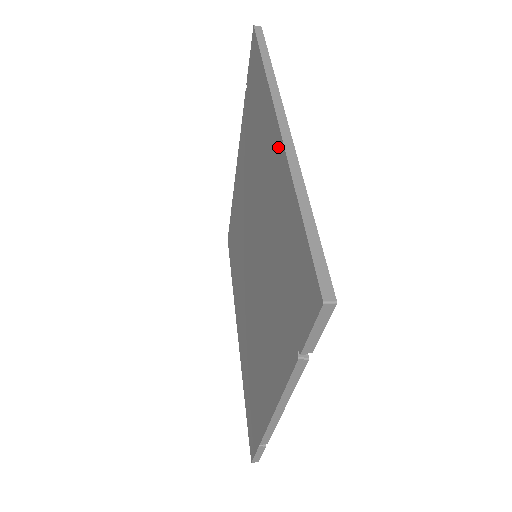
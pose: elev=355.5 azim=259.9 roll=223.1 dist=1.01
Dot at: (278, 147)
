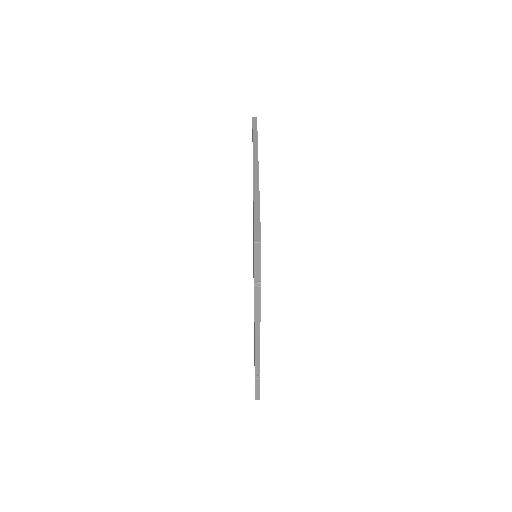
Dot at: occluded
